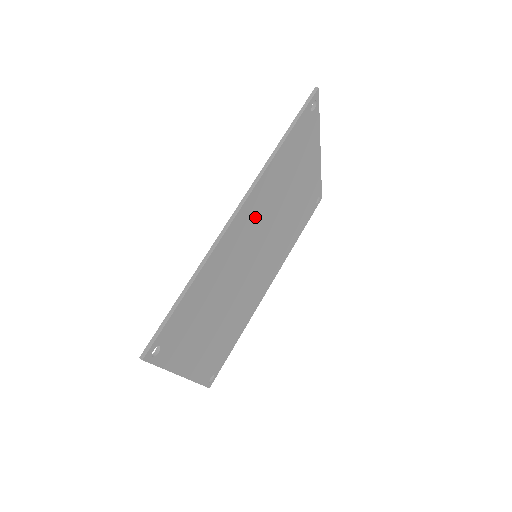
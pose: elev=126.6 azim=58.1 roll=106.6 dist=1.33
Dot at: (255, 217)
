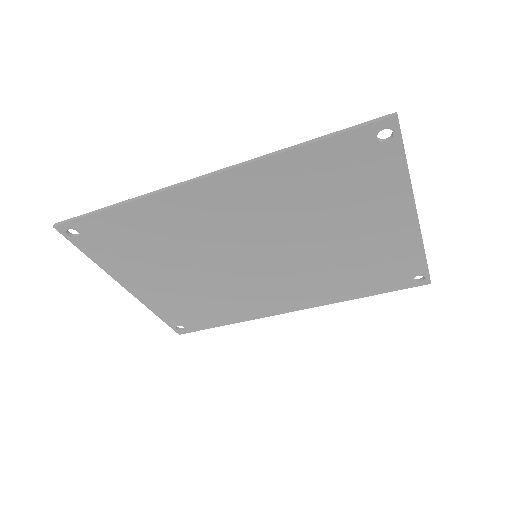
Dot at: (242, 207)
